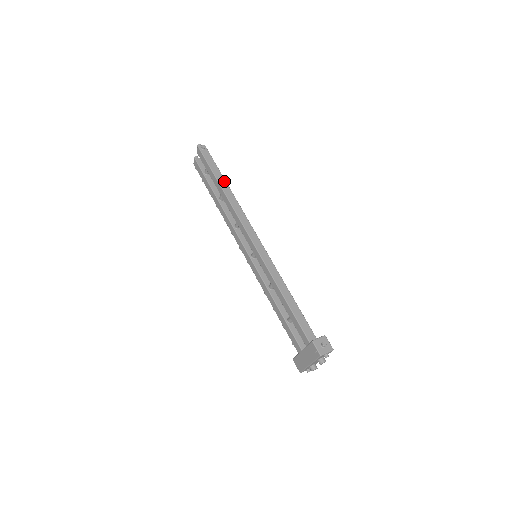
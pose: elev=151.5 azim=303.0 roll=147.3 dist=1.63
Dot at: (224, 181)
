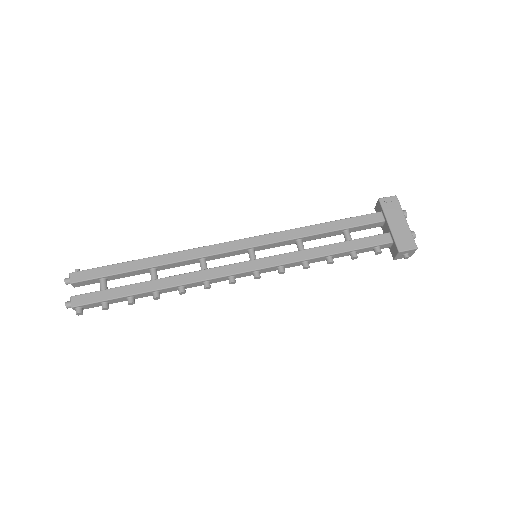
Dot at: occluded
